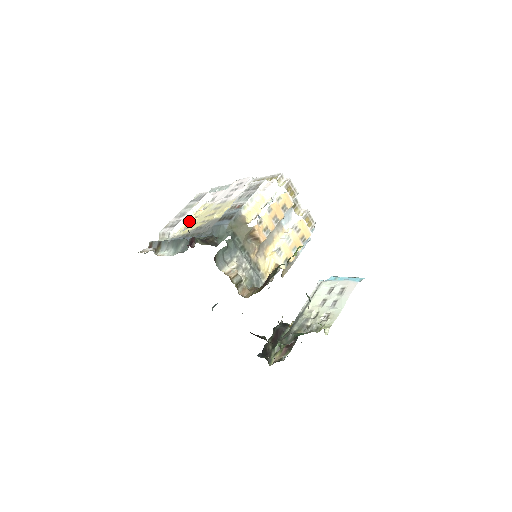
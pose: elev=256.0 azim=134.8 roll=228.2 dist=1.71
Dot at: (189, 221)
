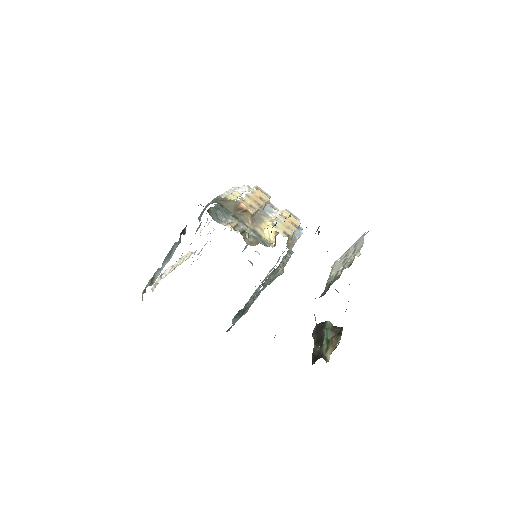
Dot at: (178, 261)
